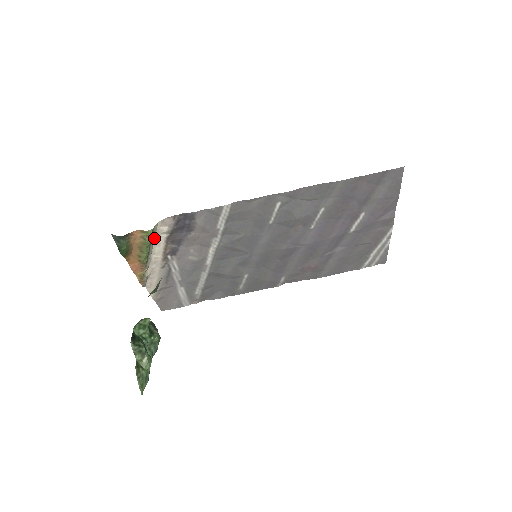
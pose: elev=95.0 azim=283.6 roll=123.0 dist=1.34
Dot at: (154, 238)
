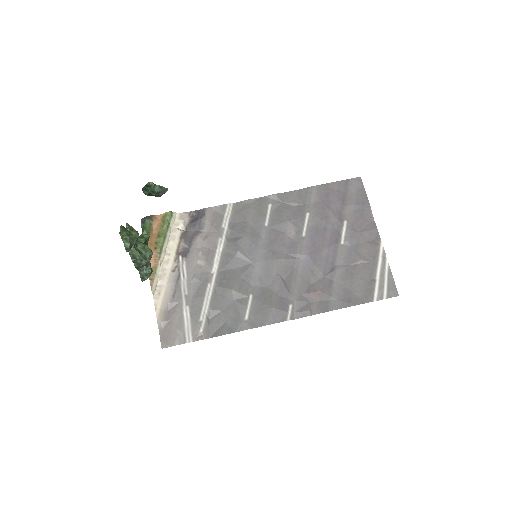
Dot at: (171, 230)
